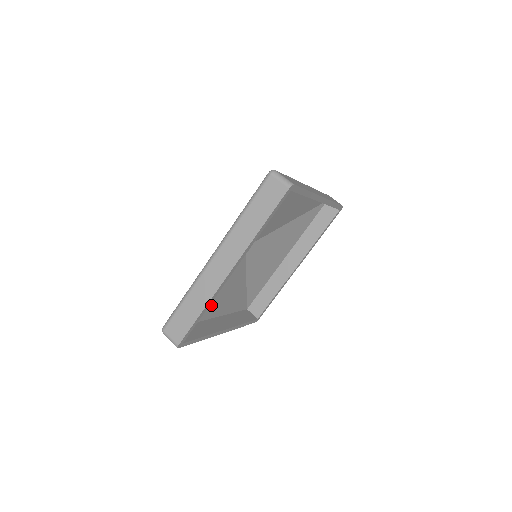
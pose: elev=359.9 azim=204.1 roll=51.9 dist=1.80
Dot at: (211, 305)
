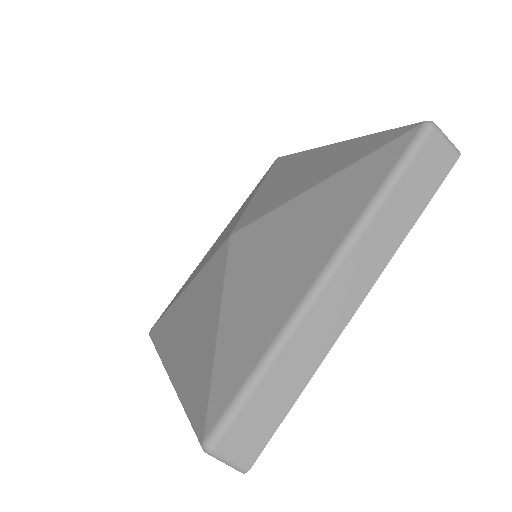
Dot at: occluded
